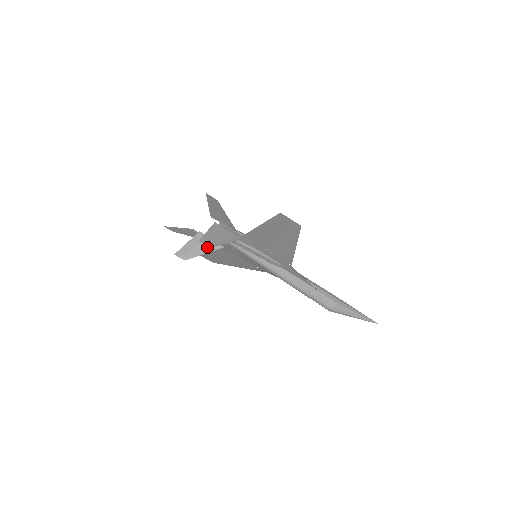
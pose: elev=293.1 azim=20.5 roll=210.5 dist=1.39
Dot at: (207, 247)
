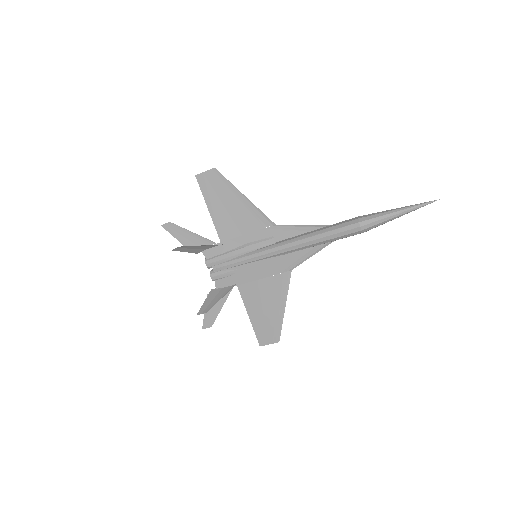
Dot at: (223, 293)
